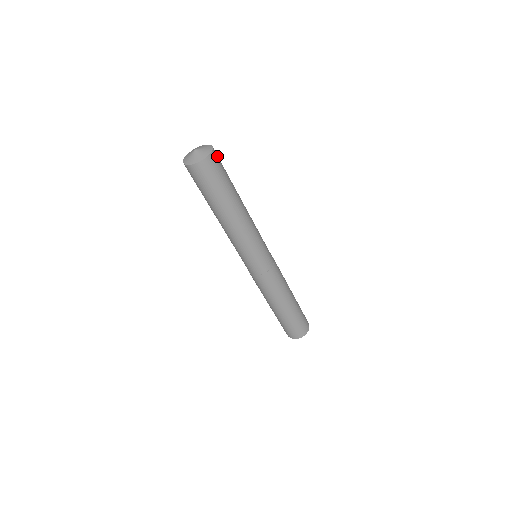
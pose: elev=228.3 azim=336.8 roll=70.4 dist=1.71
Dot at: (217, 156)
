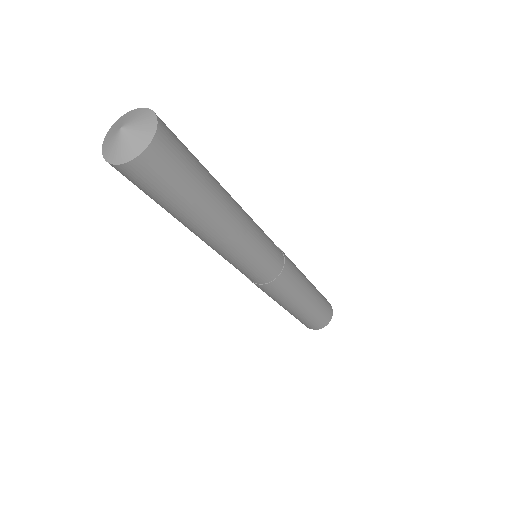
Dot at: (169, 140)
